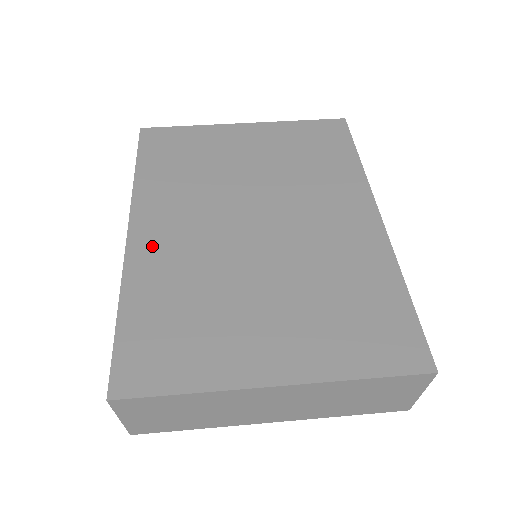
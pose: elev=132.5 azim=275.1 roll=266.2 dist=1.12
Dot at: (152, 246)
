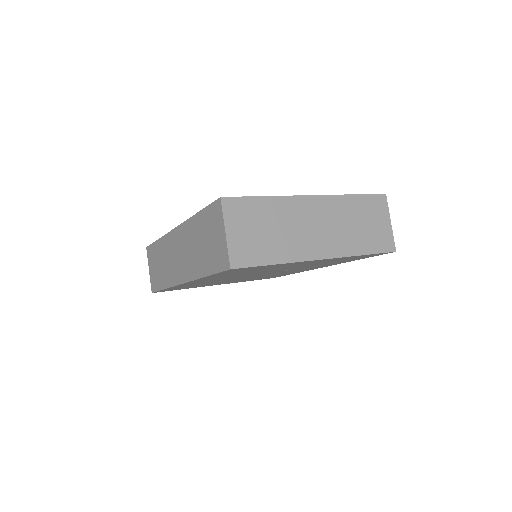
Dot at: occluded
